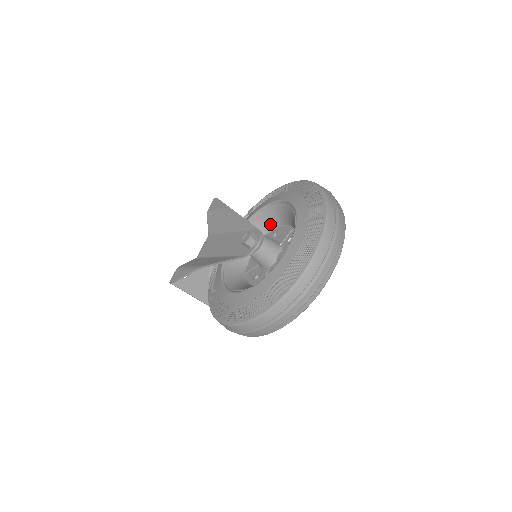
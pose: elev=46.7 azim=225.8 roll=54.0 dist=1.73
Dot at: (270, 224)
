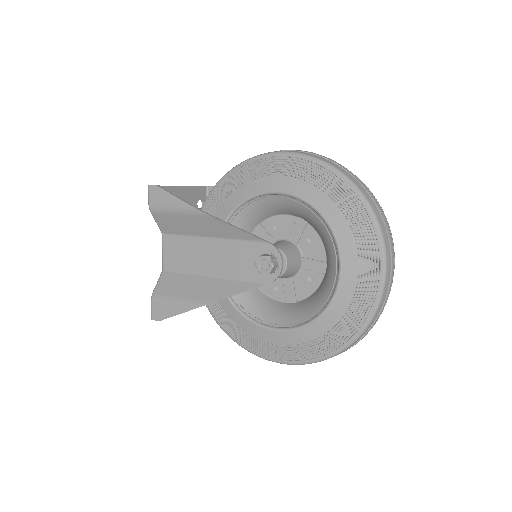
Dot at: (263, 215)
